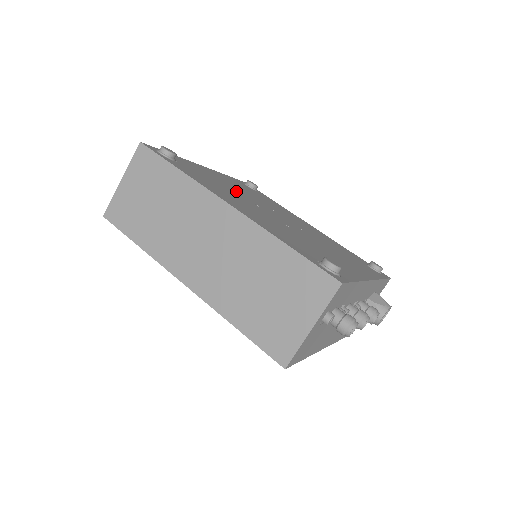
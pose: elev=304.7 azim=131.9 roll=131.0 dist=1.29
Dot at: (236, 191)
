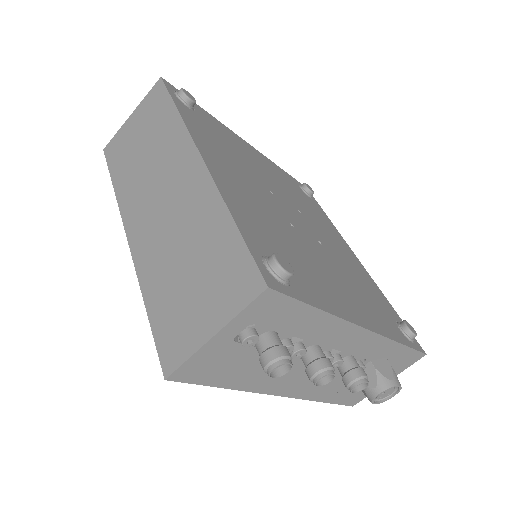
Dot at: (258, 171)
